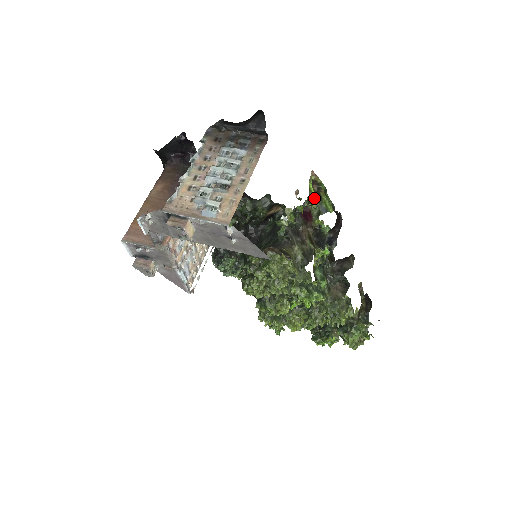
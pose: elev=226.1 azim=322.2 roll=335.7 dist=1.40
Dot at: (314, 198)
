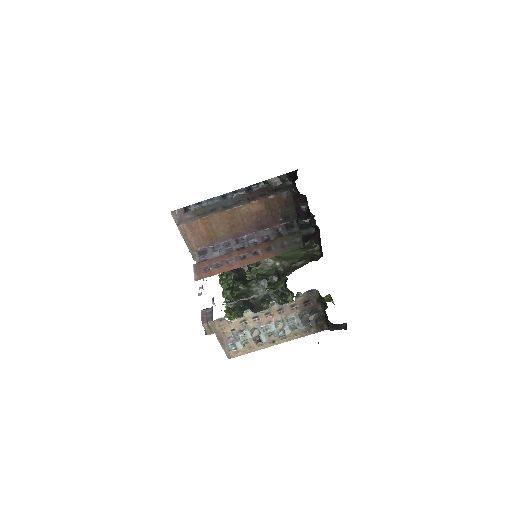
Dot at: occluded
